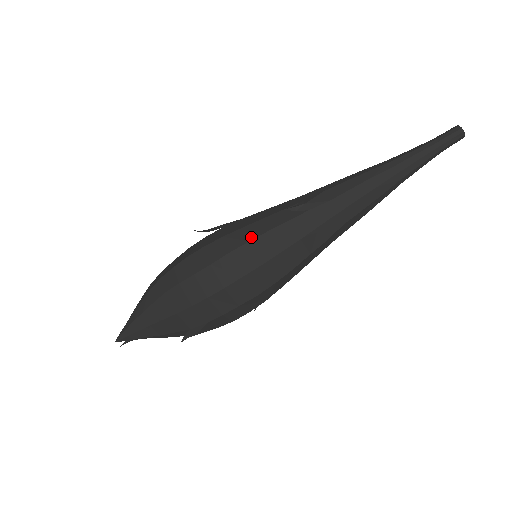
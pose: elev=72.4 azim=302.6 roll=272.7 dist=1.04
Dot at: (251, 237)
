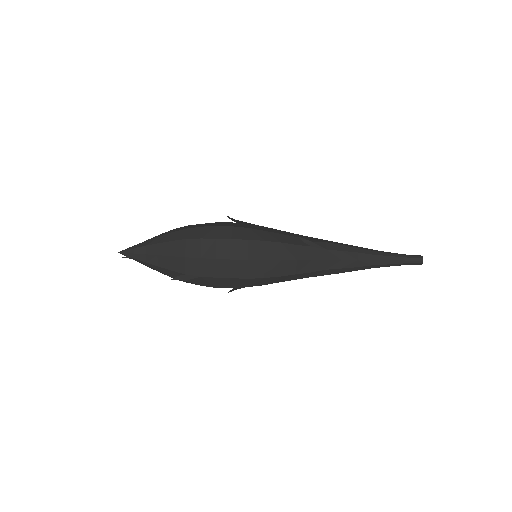
Dot at: (268, 239)
